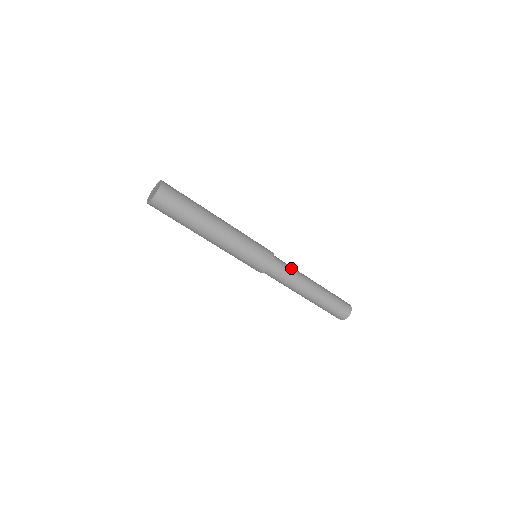
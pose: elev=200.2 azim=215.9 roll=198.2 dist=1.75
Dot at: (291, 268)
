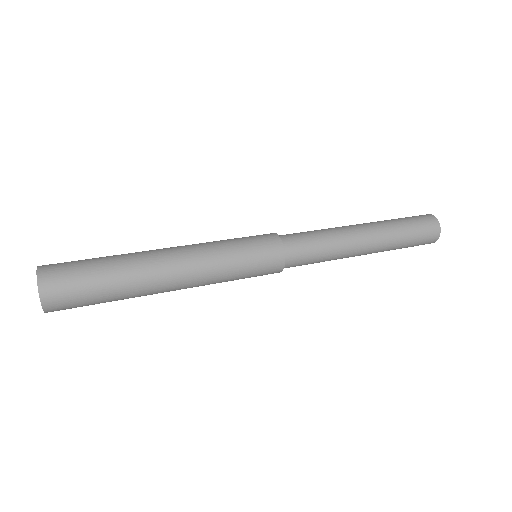
Dot at: (317, 237)
